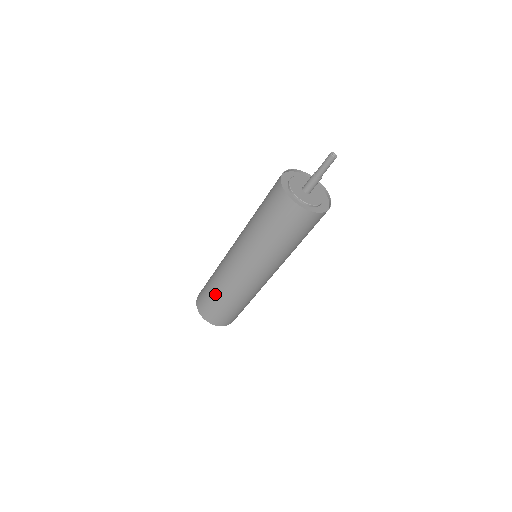
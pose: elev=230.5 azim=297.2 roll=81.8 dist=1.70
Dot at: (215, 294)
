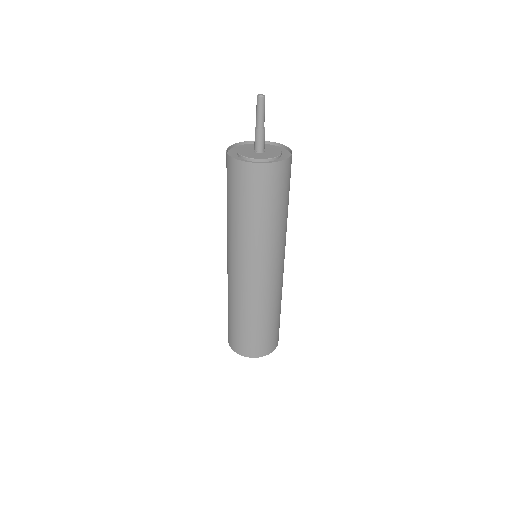
Dot at: (235, 318)
